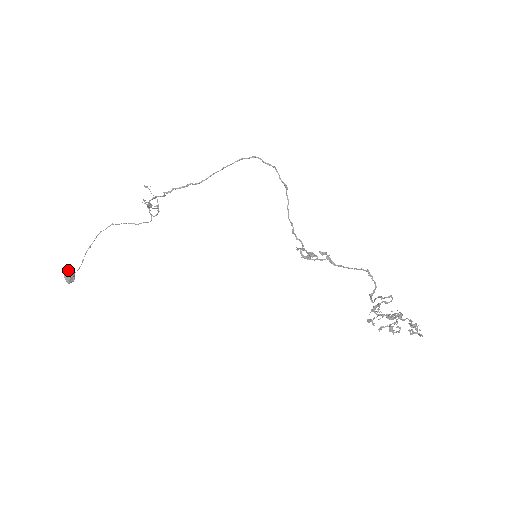
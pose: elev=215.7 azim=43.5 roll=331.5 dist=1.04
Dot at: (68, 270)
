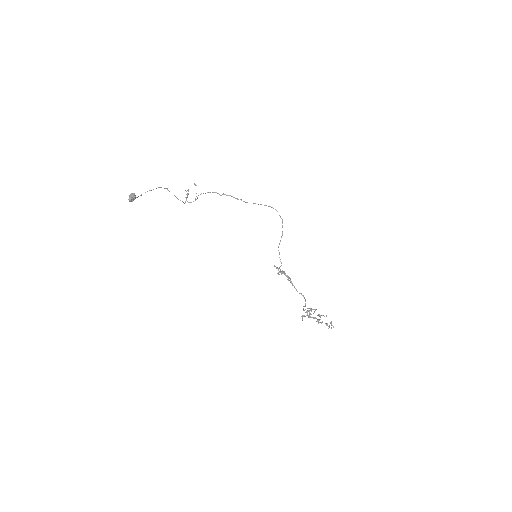
Dot at: (134, 193)
